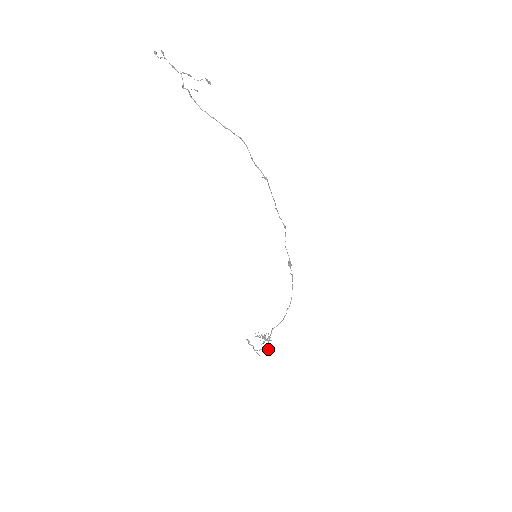
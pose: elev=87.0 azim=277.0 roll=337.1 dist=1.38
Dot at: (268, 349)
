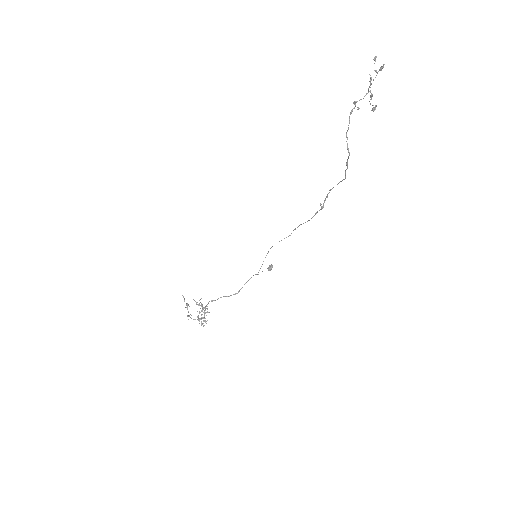
Dot at: (203, 325)
